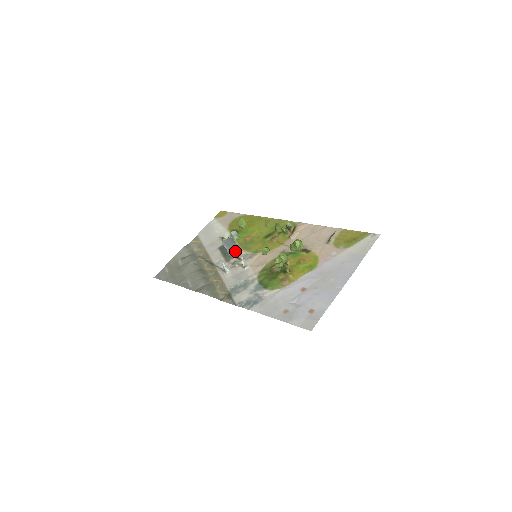
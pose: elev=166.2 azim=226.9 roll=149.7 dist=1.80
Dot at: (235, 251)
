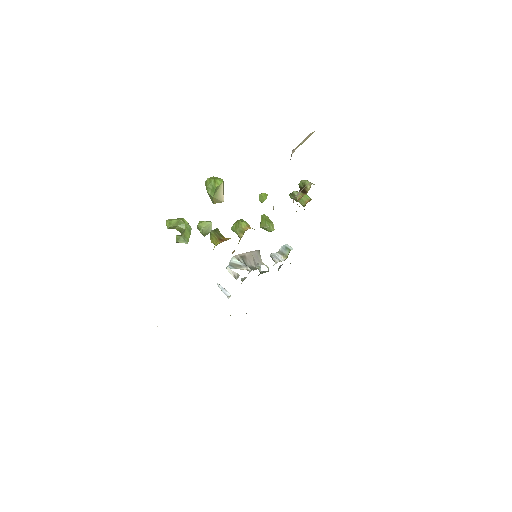
Dot at: (232, 260)
